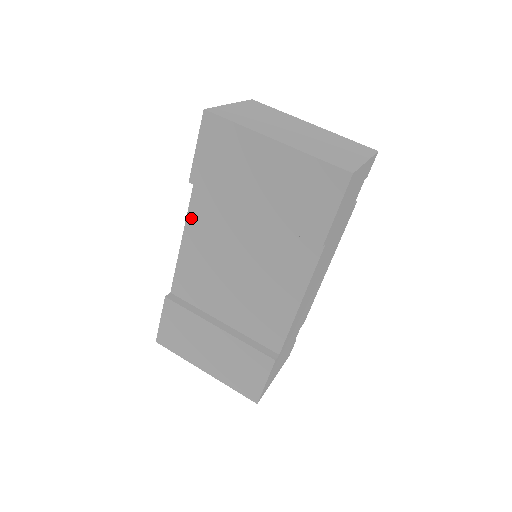
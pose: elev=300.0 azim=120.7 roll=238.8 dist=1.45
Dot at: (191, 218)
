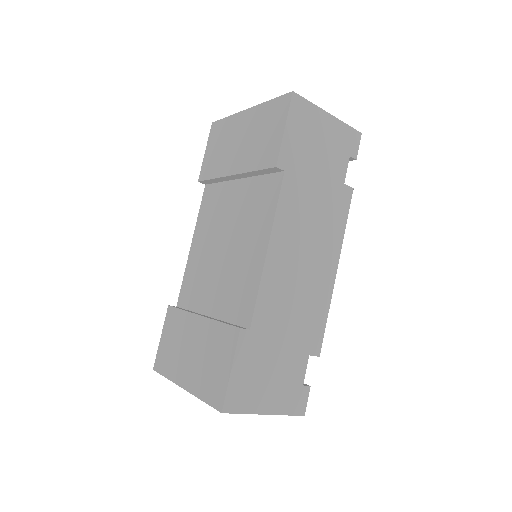
Dot at: (199, 218)
